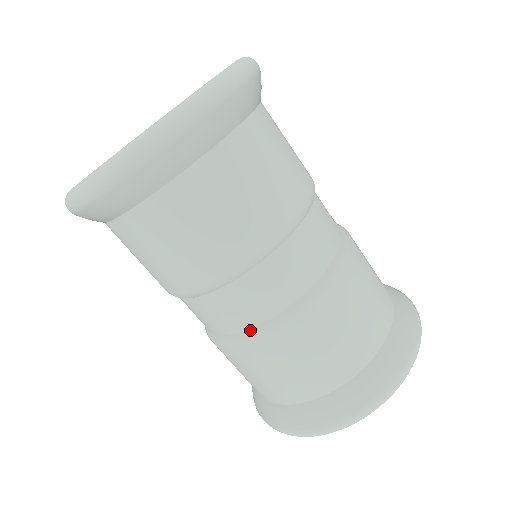
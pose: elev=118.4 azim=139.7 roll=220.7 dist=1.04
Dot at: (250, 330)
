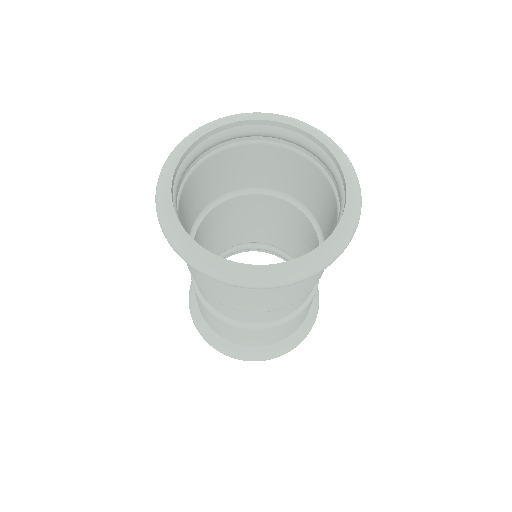
Dot at: (305, 302)
